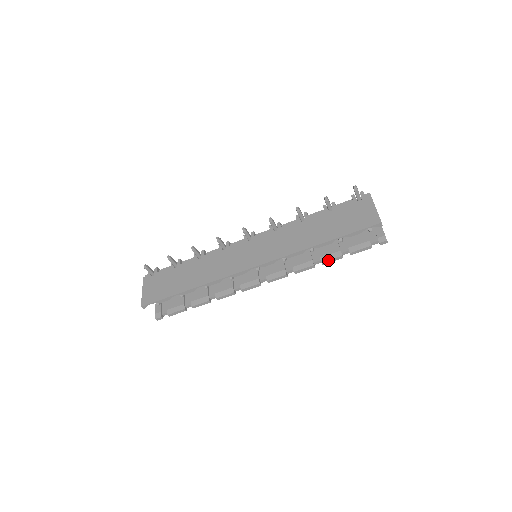
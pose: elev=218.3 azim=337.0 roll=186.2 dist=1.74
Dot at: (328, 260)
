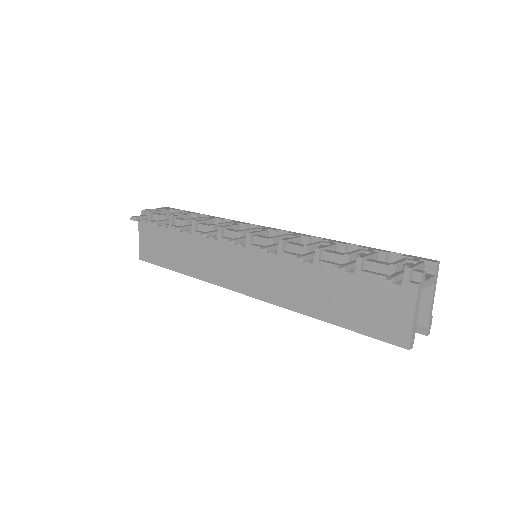
Dot at: occluded
